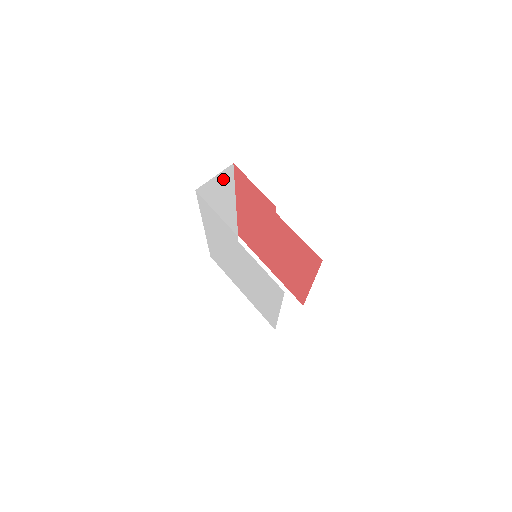
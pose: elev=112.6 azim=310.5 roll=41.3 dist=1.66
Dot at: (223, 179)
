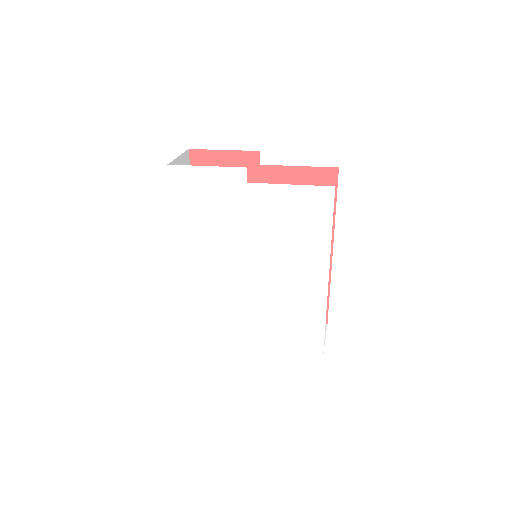
Dot at: occluded
